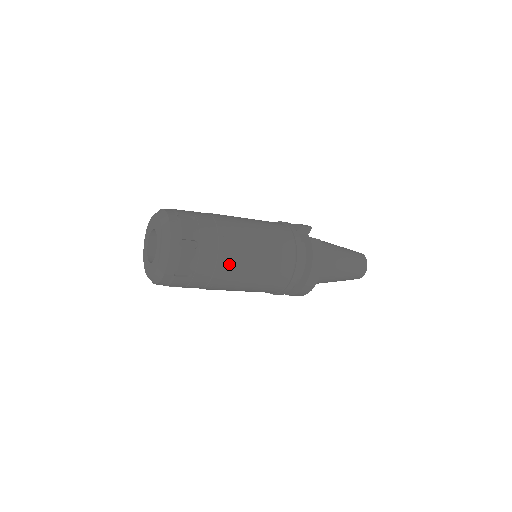
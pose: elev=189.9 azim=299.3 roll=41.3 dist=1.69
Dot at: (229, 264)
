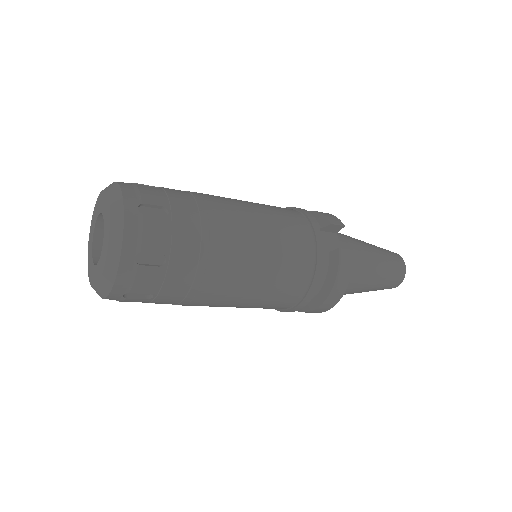
Dot at: (211, 287)
